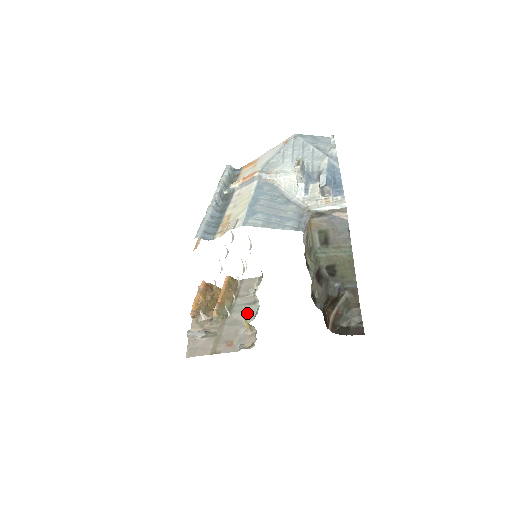
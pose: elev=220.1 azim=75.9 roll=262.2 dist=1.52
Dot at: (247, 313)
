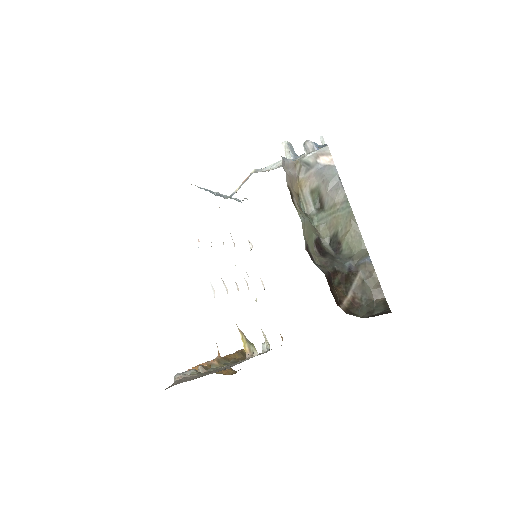
Dot at: occluded
